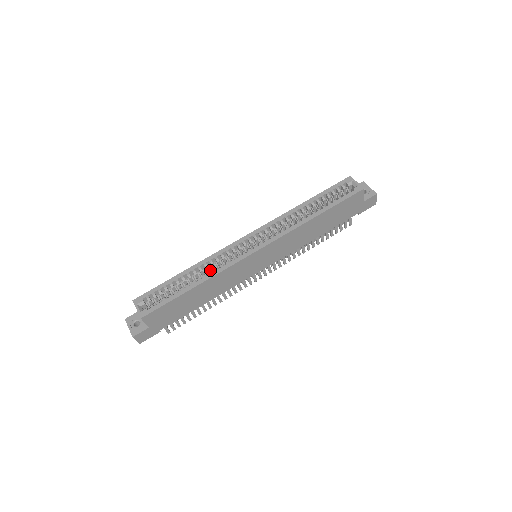
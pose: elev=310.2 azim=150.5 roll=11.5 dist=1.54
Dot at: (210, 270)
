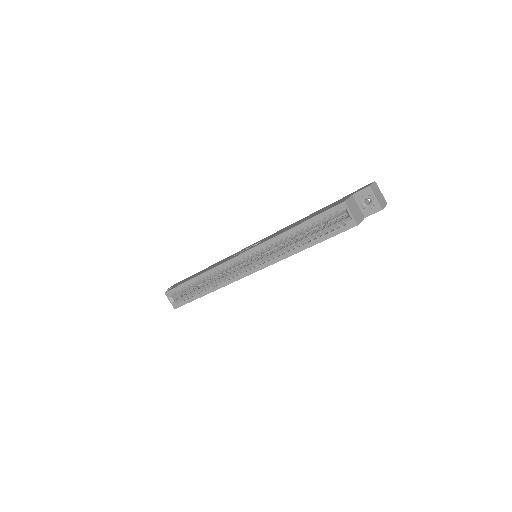
Dot at: (216, 276)
